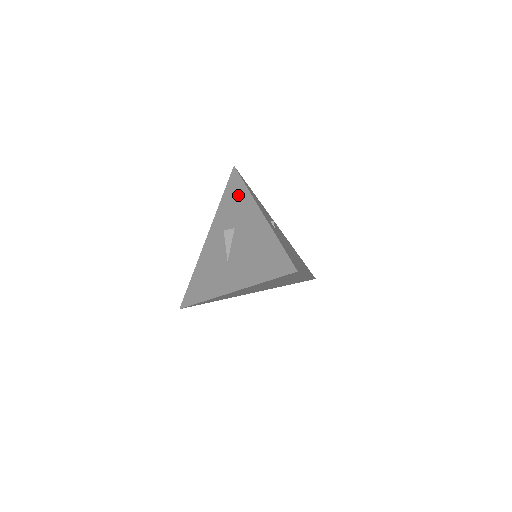
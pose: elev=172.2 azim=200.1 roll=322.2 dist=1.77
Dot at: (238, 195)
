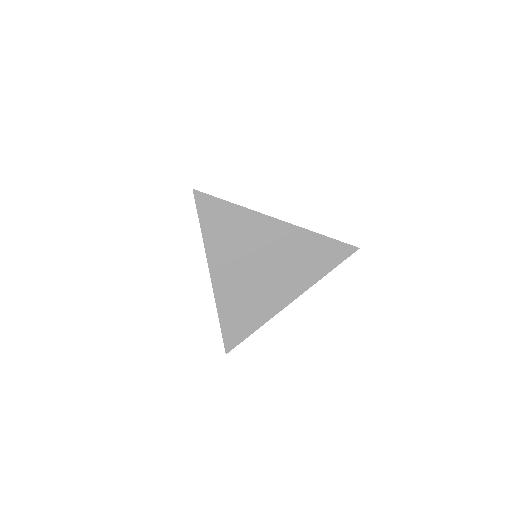
Dot at: occluded
